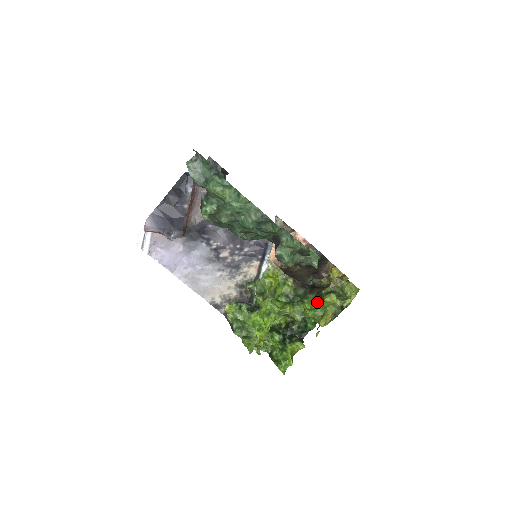
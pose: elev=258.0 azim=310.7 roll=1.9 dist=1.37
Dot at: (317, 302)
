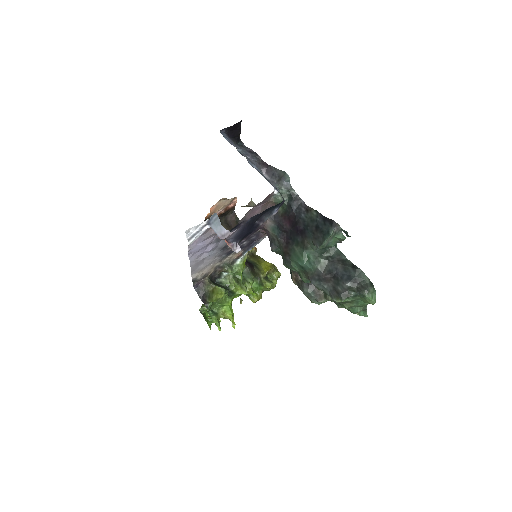
Dot at: (255, 283)
